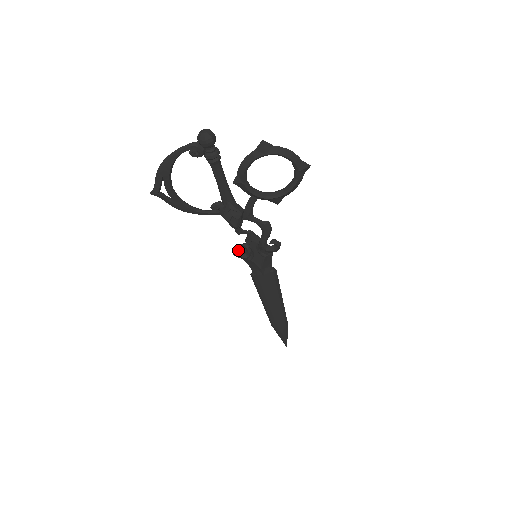
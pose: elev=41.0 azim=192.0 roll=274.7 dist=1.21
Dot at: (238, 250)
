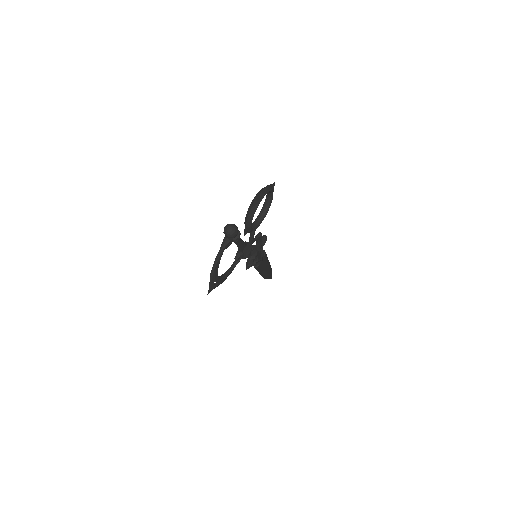
Dot at: (249, 264)
